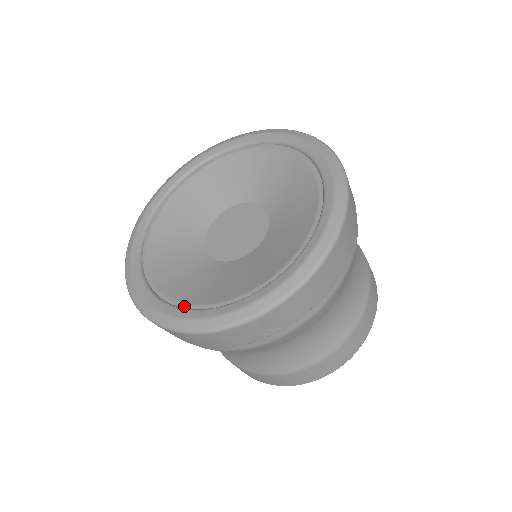
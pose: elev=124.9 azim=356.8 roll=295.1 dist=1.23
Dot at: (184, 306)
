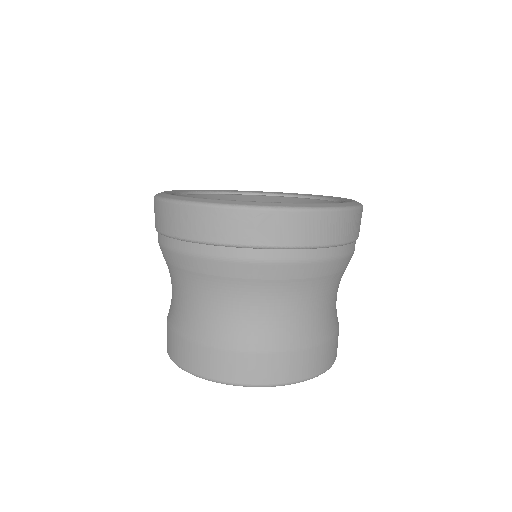
Dot at: occluded
